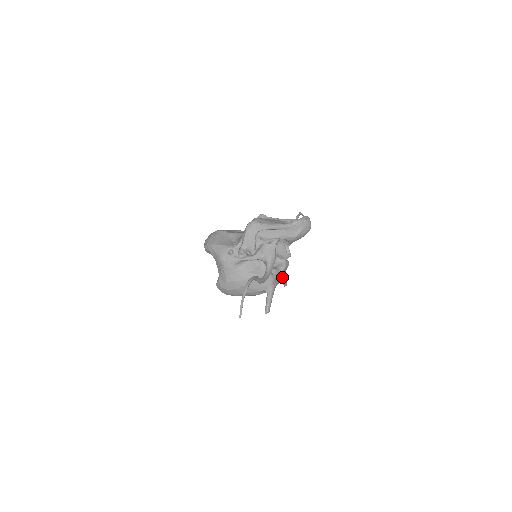
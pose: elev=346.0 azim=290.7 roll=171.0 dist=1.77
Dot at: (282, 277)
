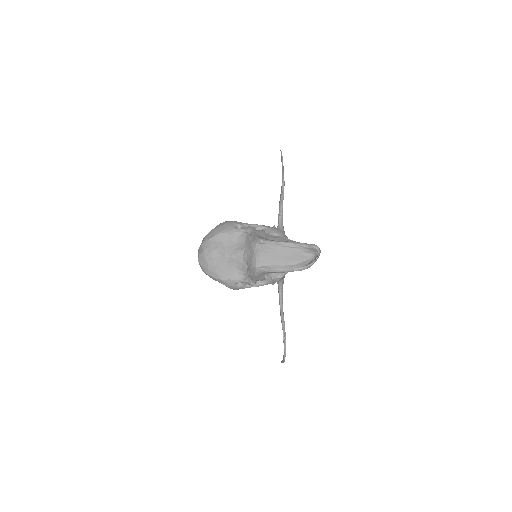
Dot at: occluded
